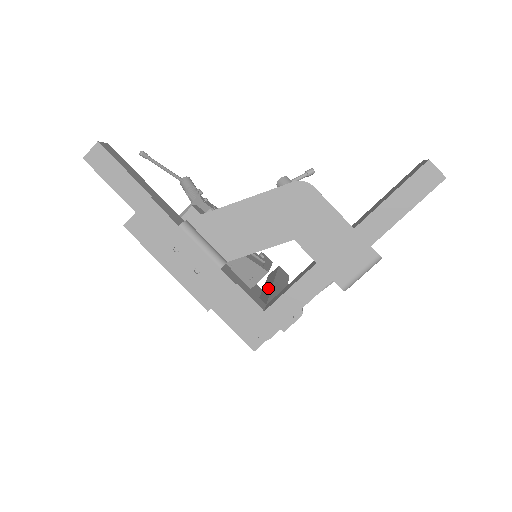
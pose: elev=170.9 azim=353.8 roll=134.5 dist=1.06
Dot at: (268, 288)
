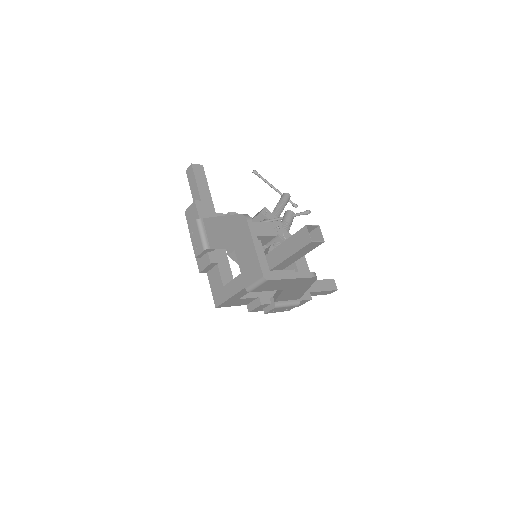
Dot at: occluded
